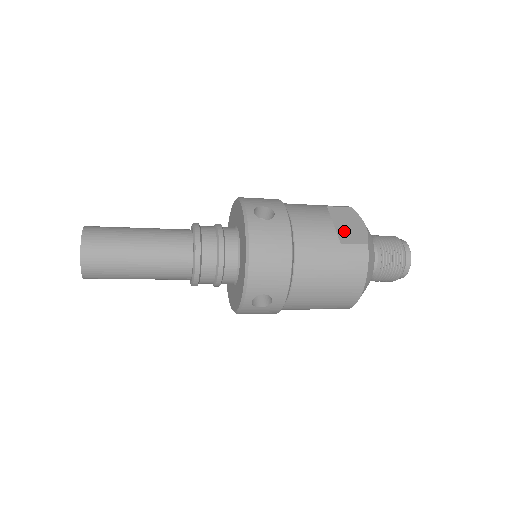
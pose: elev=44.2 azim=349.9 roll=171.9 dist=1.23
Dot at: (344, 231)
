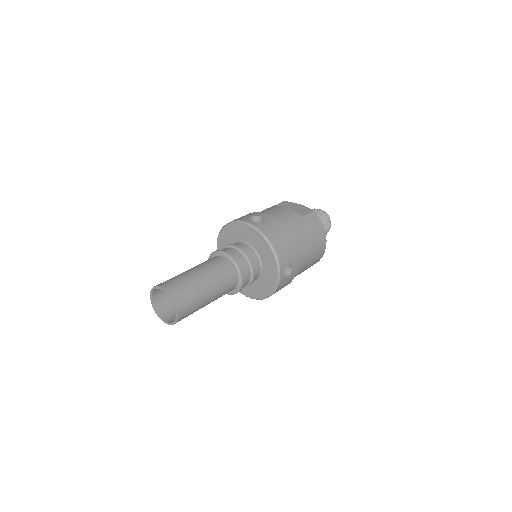
Dot at: (297, 211)
